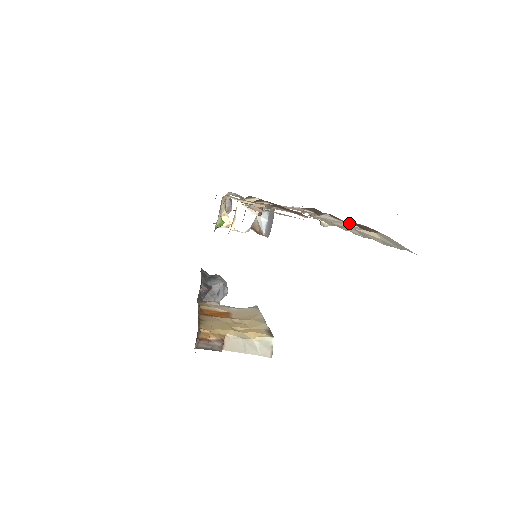
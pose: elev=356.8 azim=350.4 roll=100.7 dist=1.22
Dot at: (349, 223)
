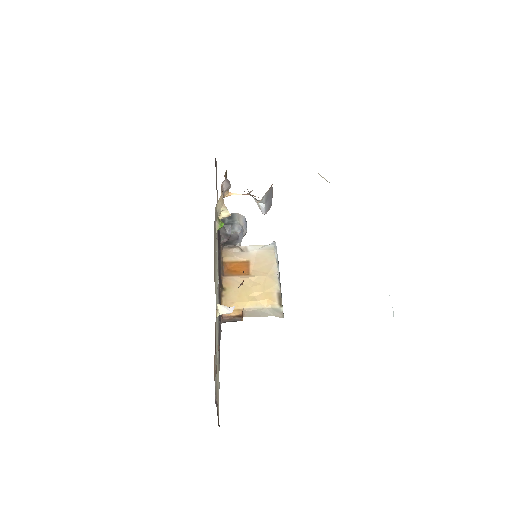
Dot at: occluded
